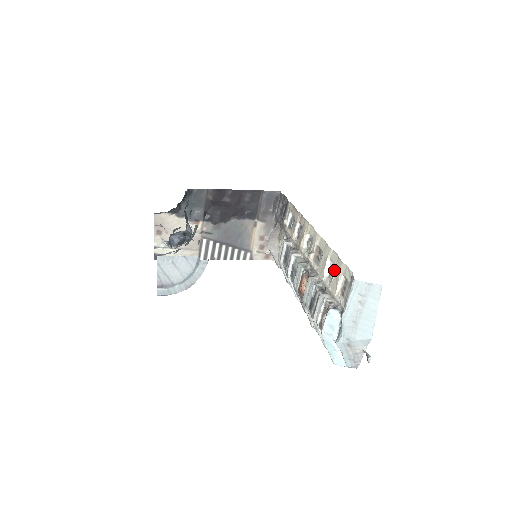
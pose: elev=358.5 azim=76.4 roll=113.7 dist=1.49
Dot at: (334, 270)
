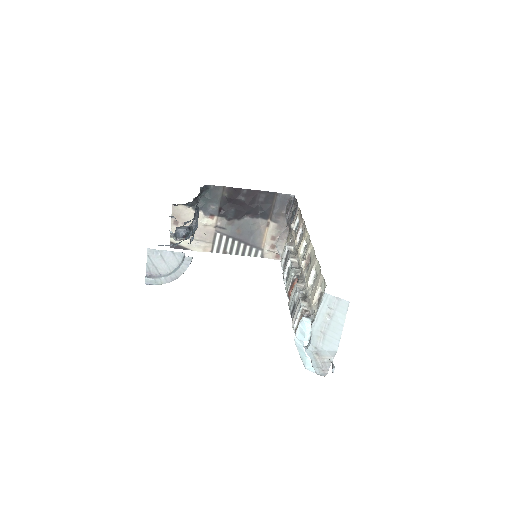
Dot at: (315, 280)
